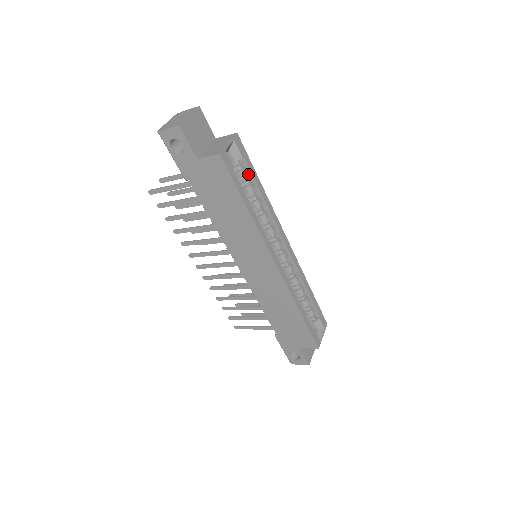
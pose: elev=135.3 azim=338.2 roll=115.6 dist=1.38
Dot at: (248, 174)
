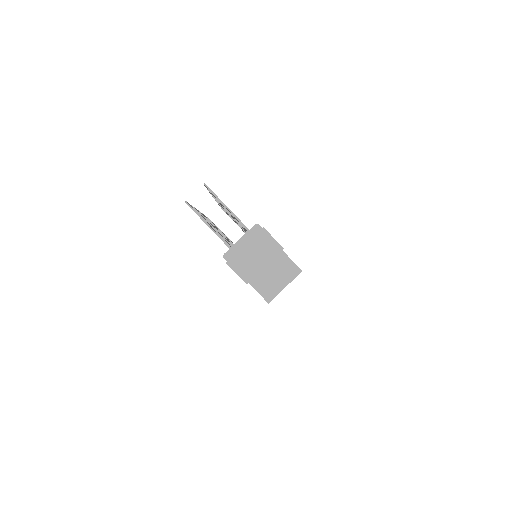
Dot at: occluded
